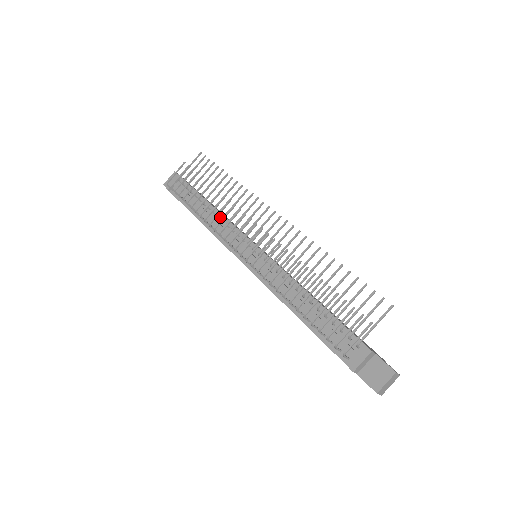
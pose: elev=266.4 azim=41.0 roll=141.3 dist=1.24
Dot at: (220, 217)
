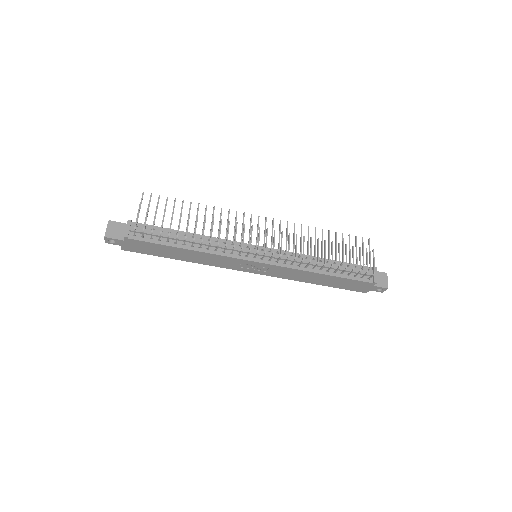
Dot at: (209, 239)
